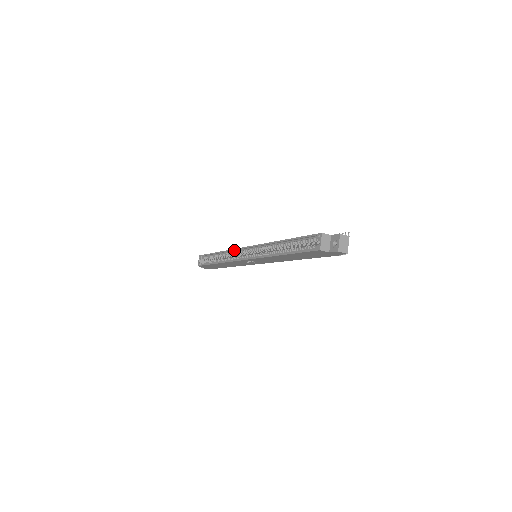
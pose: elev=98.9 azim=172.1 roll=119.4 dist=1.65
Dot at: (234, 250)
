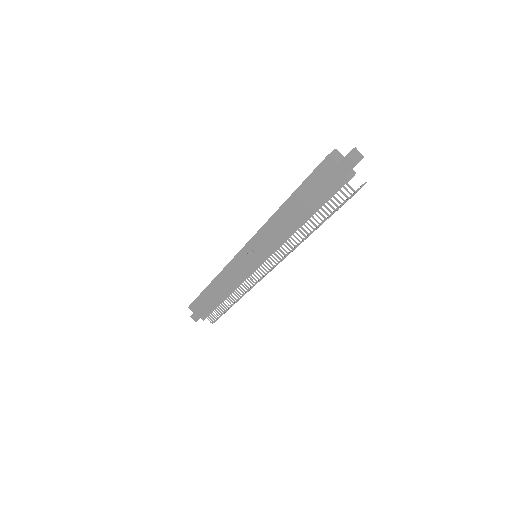
Dot at: occluded
